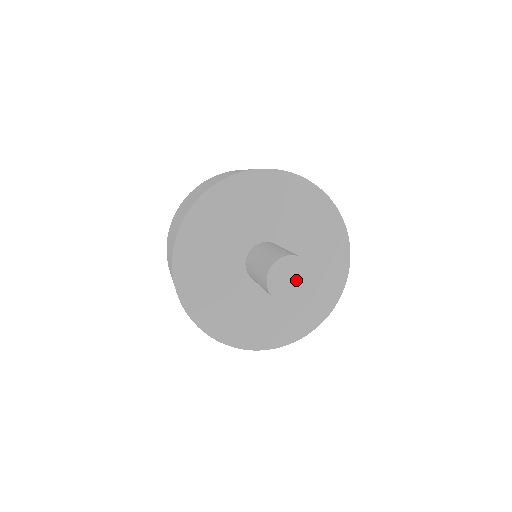
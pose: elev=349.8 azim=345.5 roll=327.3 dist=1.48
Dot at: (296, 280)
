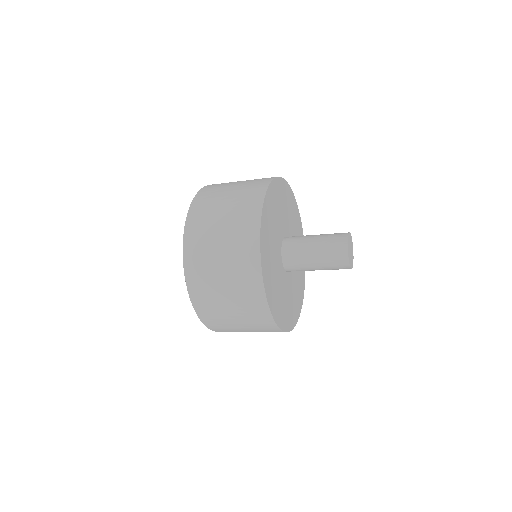
Dot at: (351, 253)
